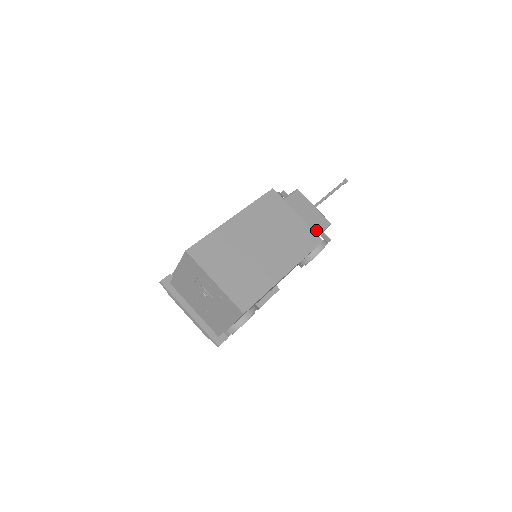
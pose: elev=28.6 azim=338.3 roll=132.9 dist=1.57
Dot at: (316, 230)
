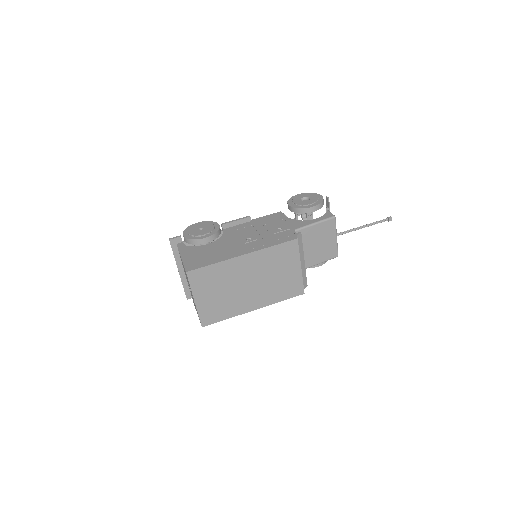
Dot at: (319, 260)
